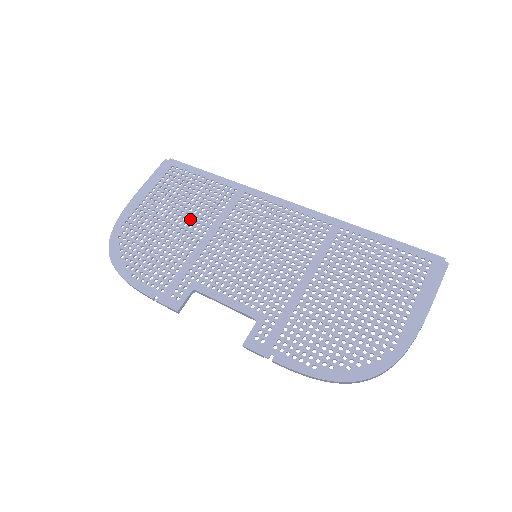
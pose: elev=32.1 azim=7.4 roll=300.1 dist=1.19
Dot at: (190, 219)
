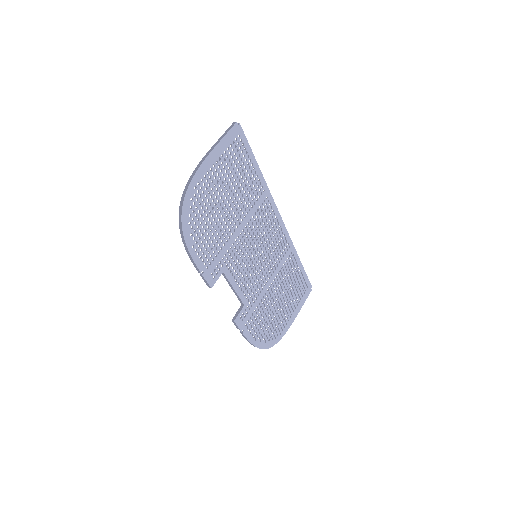
Dot at: (236, 205)
